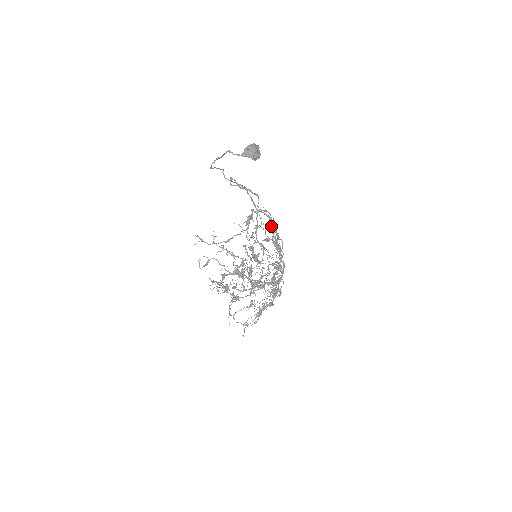
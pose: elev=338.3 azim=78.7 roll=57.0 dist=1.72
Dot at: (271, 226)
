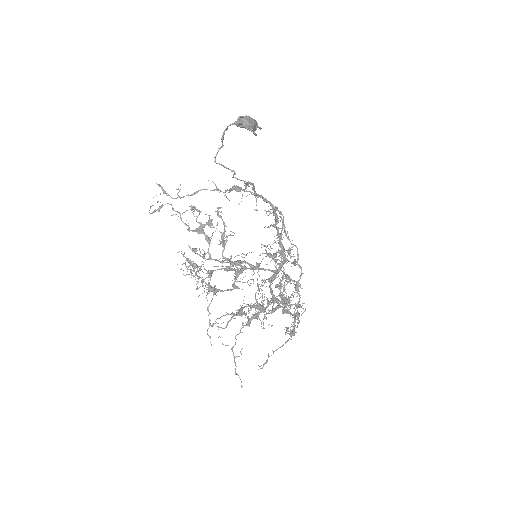
Dot at: occluded
